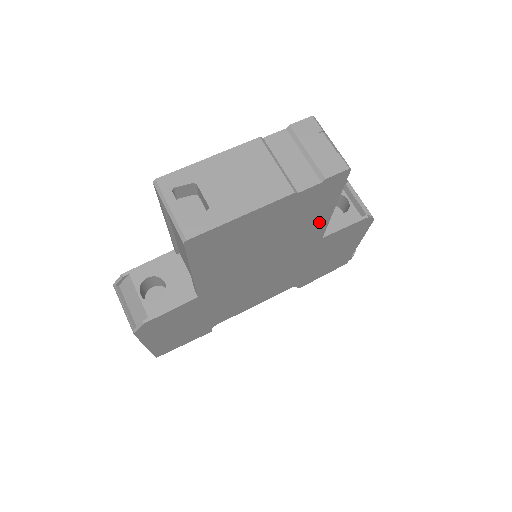
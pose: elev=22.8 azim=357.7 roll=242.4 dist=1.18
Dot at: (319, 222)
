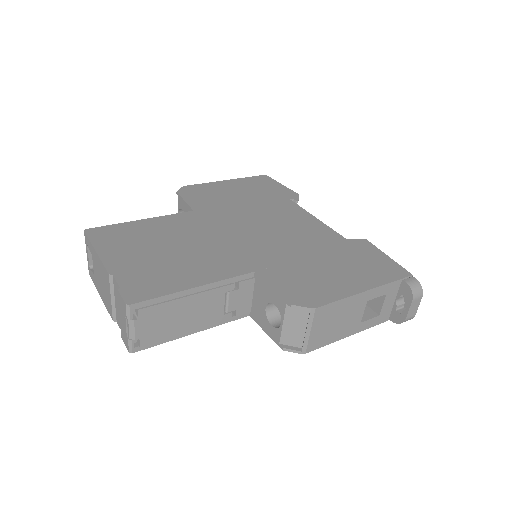
Dot at: occluded
